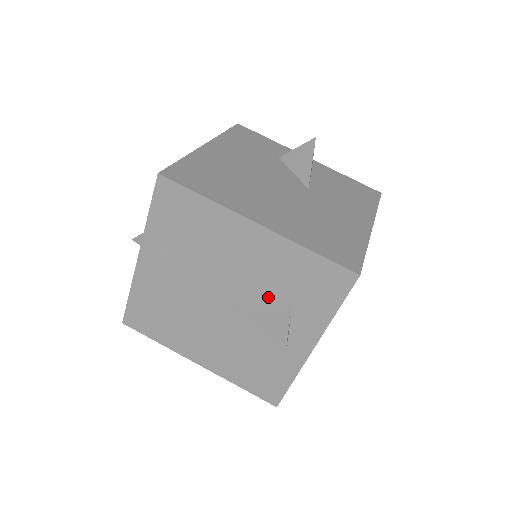
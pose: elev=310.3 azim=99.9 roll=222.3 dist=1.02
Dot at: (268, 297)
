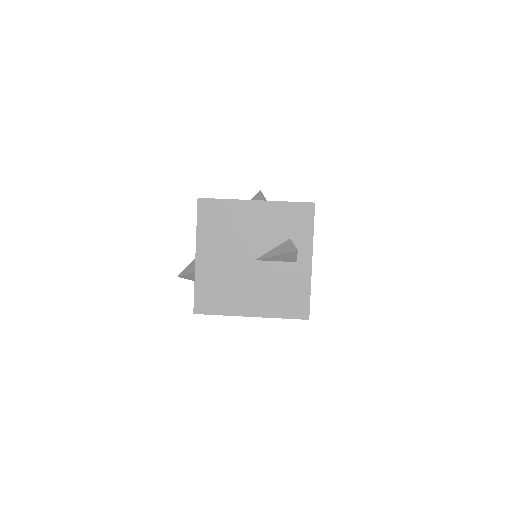
Dot at: (276, 241)
